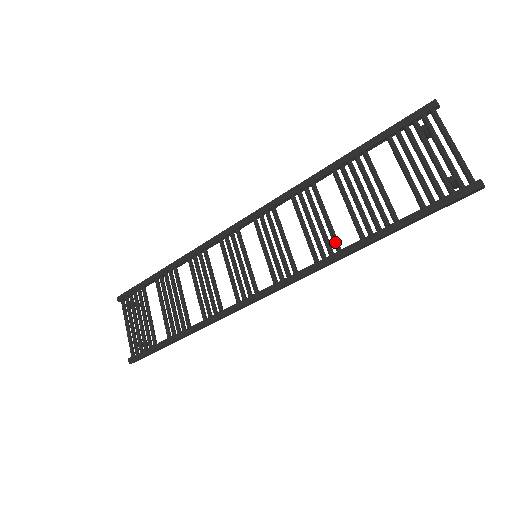
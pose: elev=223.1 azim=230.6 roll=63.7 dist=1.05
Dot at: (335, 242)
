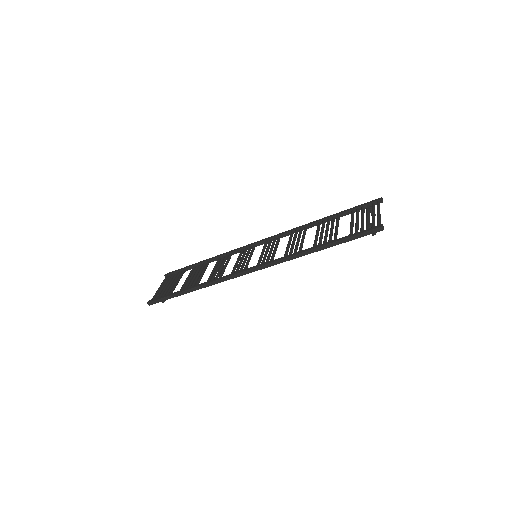
Dot at: (300, 248)
